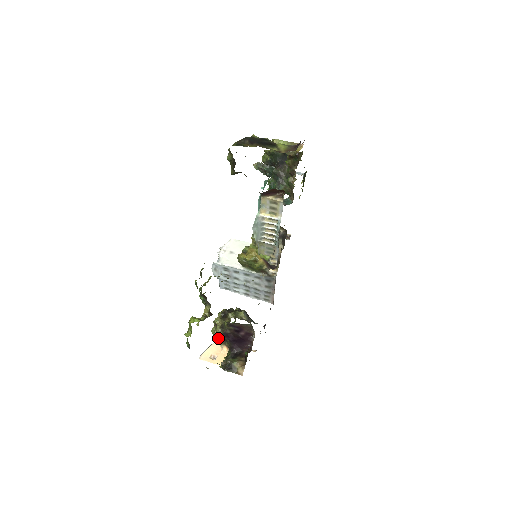
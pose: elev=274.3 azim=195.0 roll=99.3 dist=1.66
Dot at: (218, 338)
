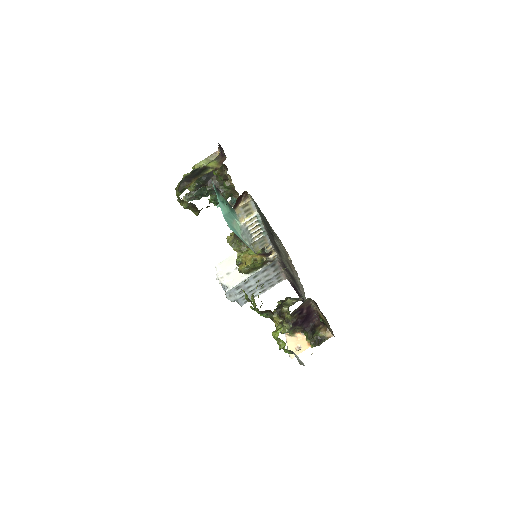
Dot at: occluded
